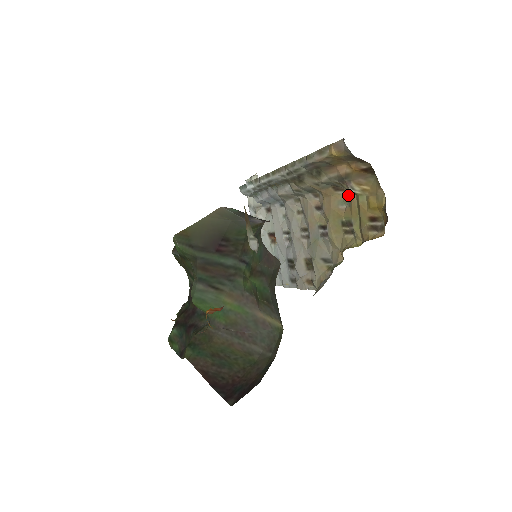
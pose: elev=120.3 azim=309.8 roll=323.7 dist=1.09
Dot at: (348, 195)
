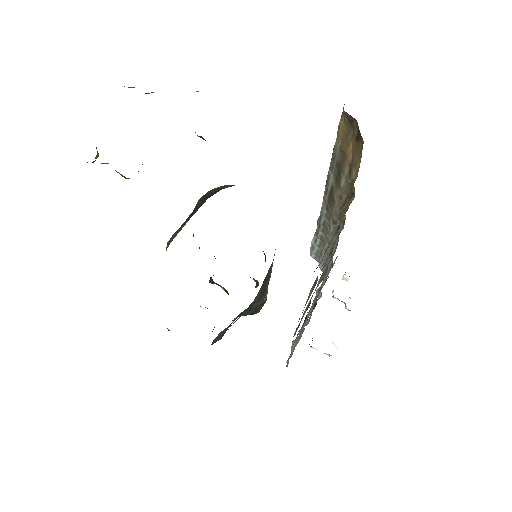
Dot at: occluded
